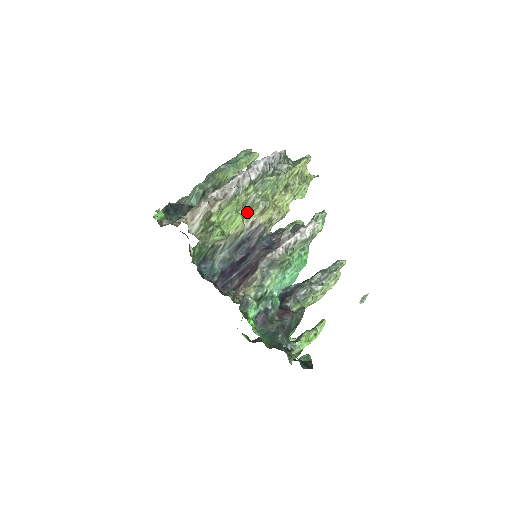
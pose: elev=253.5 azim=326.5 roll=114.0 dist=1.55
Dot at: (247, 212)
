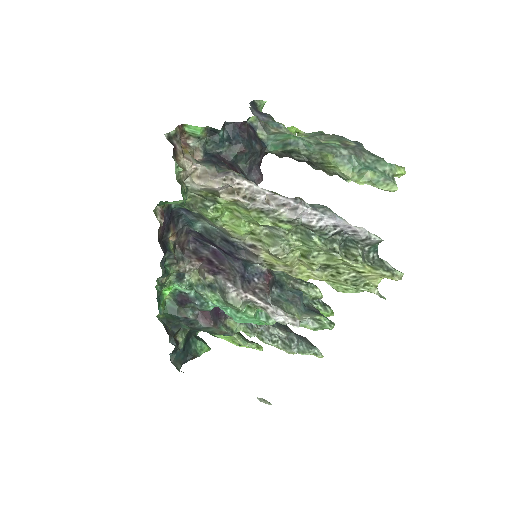
Dot at: (260, 234)
